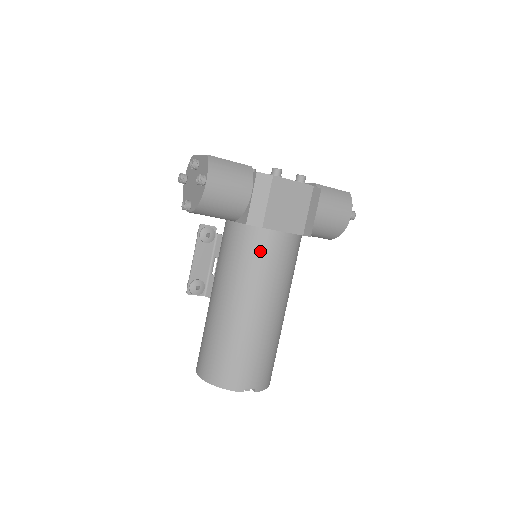
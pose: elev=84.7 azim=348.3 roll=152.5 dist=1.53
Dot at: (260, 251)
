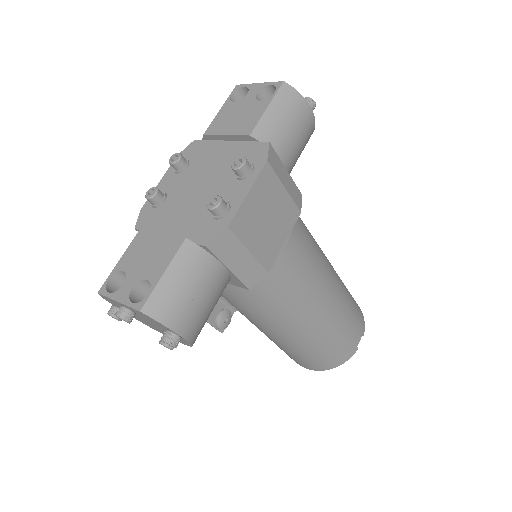
Dot at: (282, 283)
